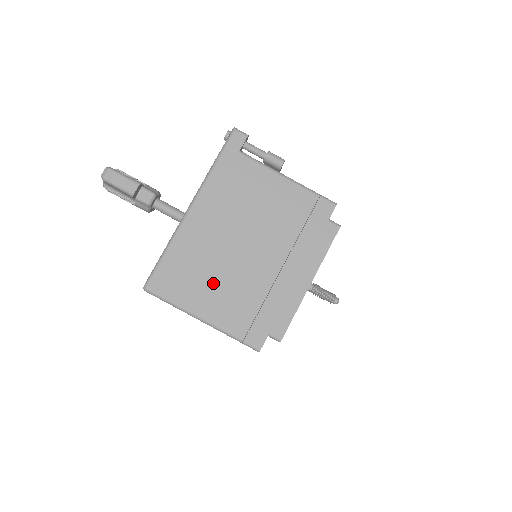
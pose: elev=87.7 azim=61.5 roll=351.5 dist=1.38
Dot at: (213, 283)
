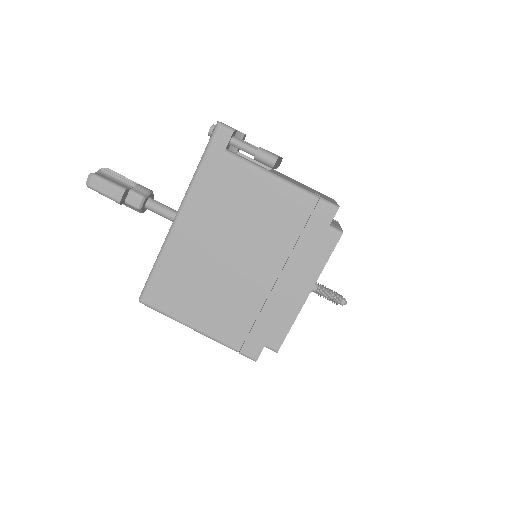
Dot at: (206, 296)
